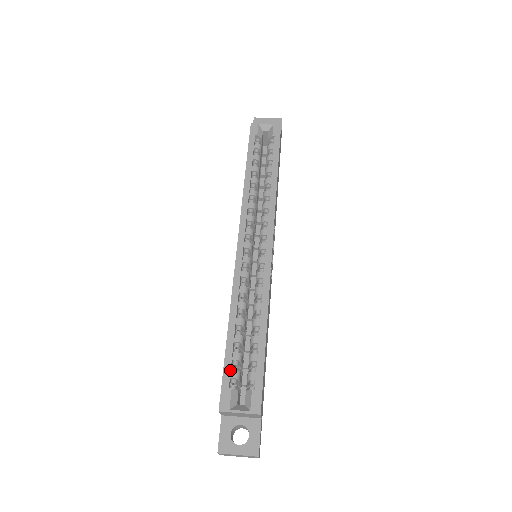
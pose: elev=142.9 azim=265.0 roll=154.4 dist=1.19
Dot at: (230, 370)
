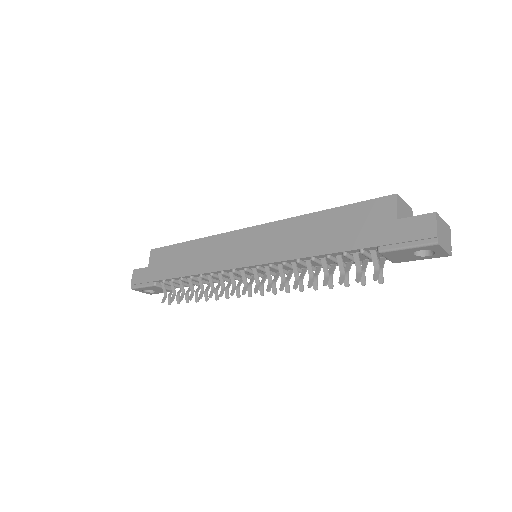
Dot at: (361, 205)
